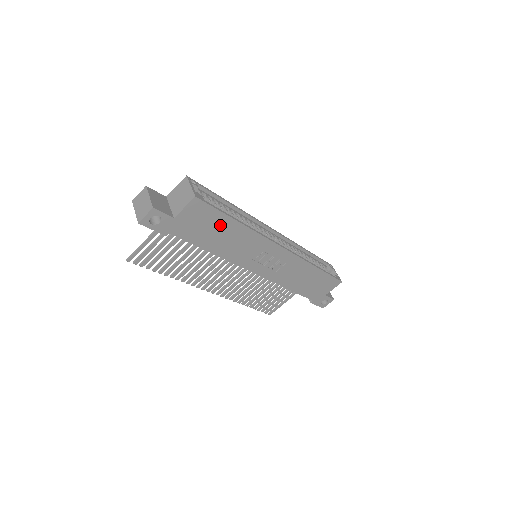
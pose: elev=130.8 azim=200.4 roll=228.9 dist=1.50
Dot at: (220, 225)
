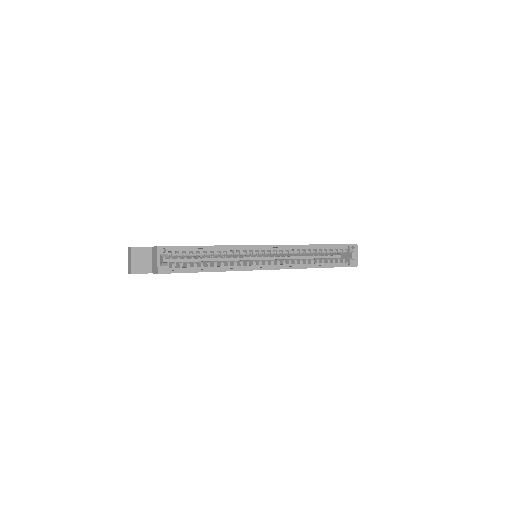
Dot at: occluded
